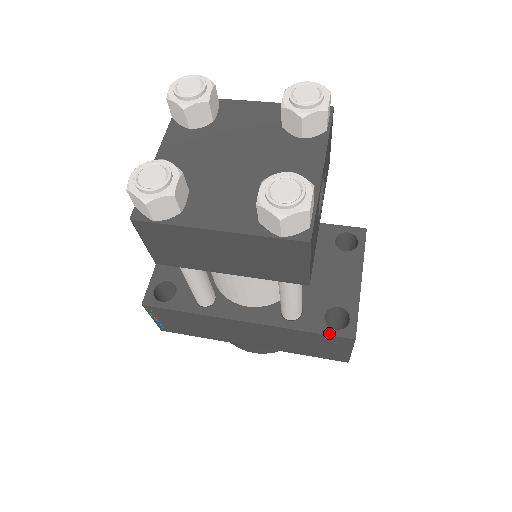
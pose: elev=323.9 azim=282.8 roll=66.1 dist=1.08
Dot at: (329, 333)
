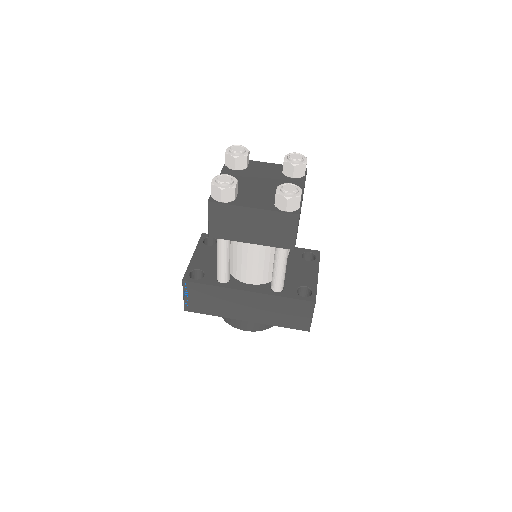
Dot at: (300, 298)
